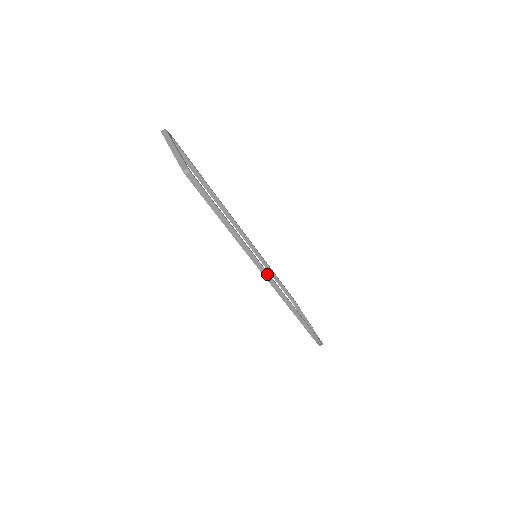
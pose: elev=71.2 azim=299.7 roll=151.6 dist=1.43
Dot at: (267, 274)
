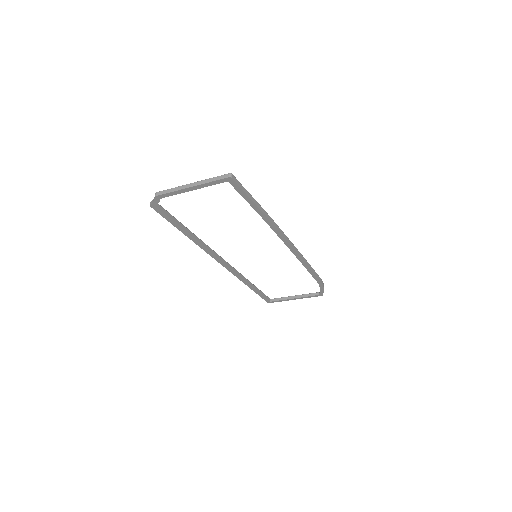
Dot at: (289, 241)
